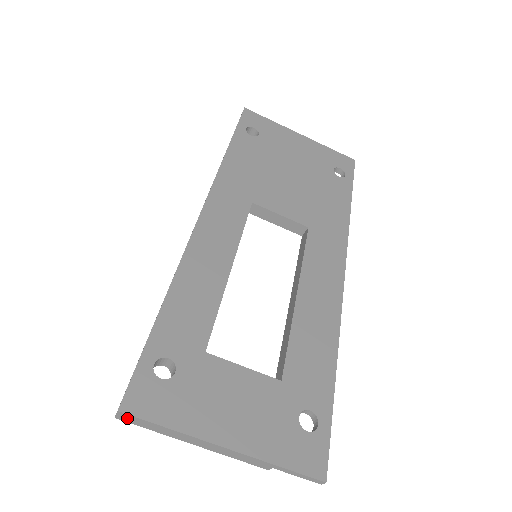
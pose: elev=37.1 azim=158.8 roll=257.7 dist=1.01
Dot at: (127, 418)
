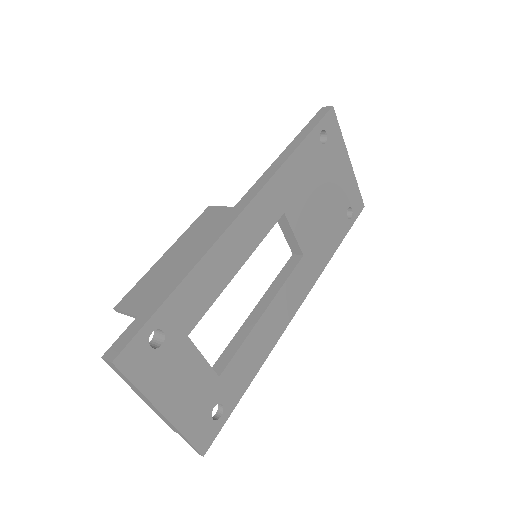
Dot at: (112, 366)
